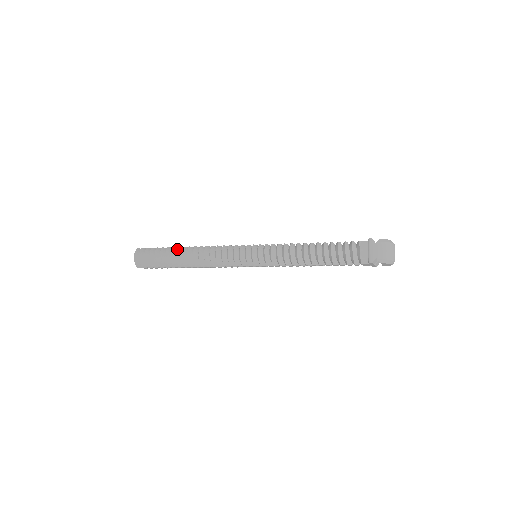
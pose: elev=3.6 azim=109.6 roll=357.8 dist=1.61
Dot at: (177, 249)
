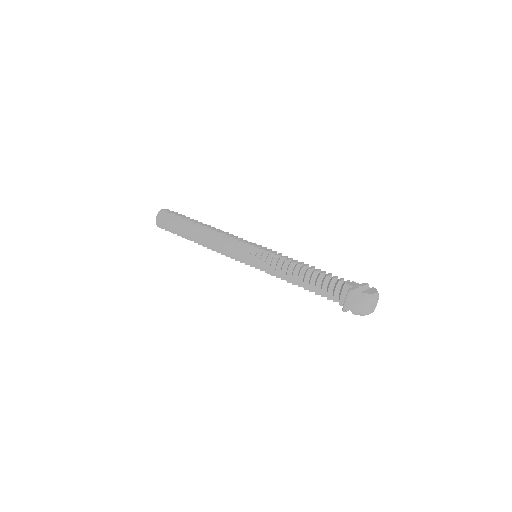
Dot at: (191, 225)
